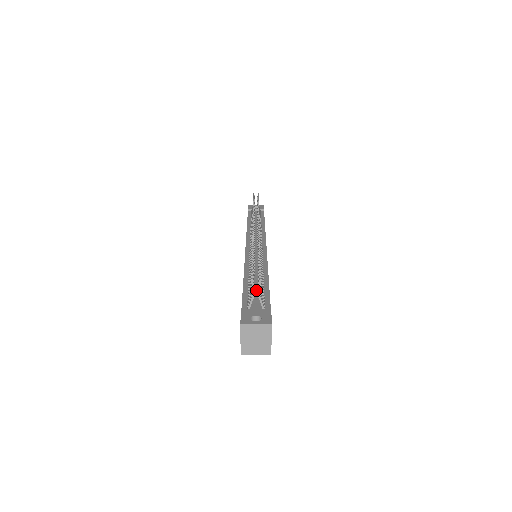
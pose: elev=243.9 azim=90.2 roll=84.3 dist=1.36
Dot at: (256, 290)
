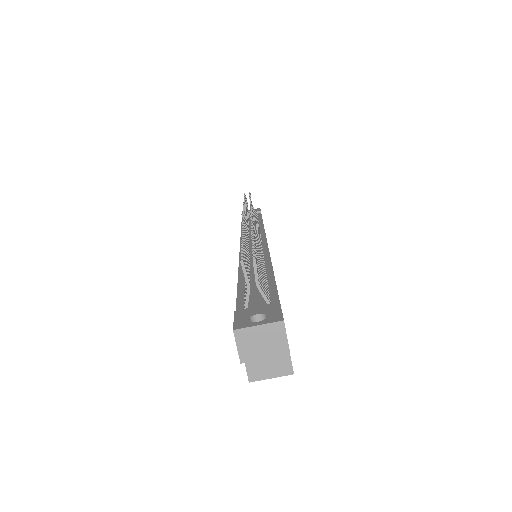
Dot at: occluded
